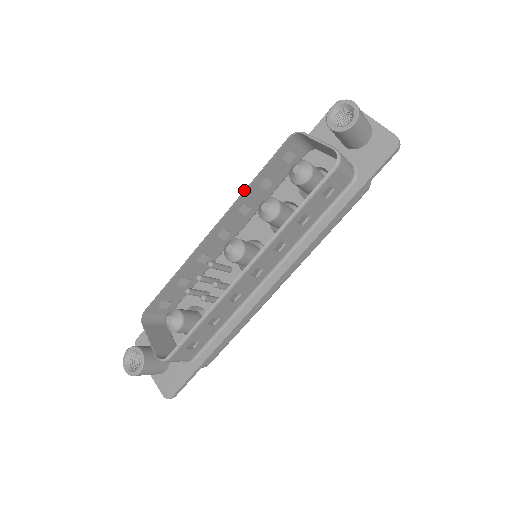
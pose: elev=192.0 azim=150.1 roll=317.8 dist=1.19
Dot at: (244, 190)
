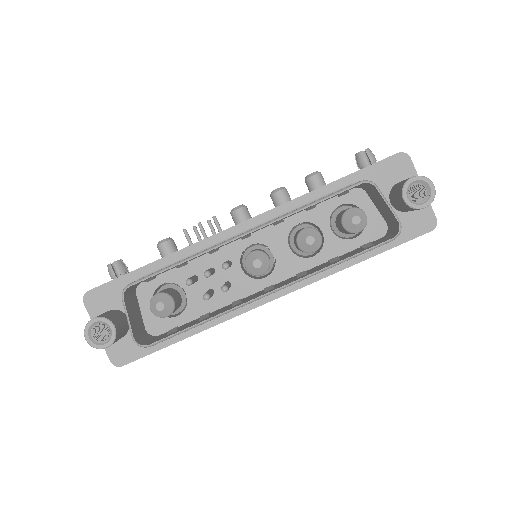
Dot at: (294, 211)
